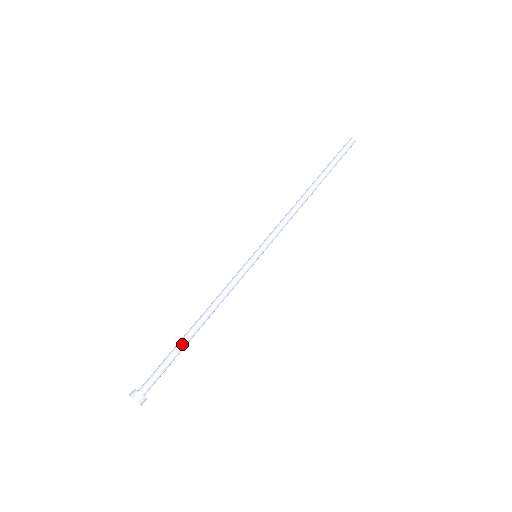
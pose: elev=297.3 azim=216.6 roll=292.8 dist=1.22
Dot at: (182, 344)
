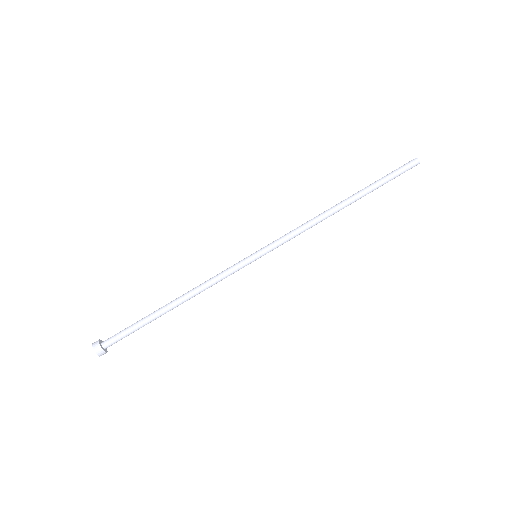
Dot at: (154, 318)
